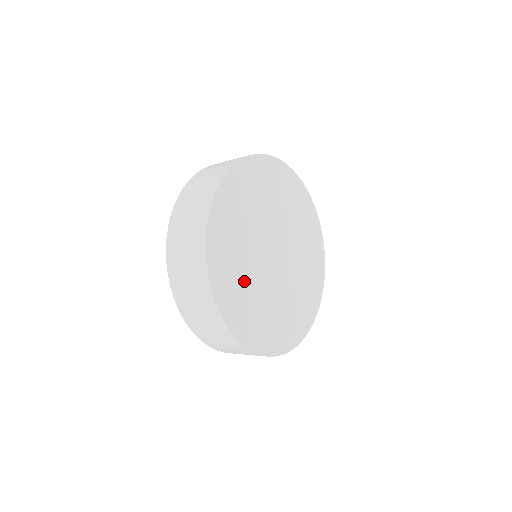
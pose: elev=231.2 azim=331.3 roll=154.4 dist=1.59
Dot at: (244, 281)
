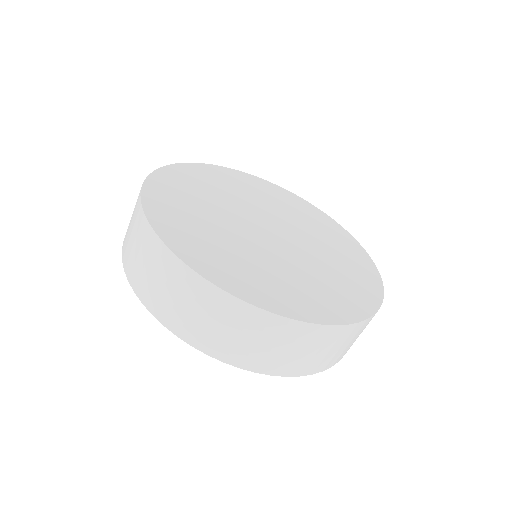
Dot at: (233, 253)
